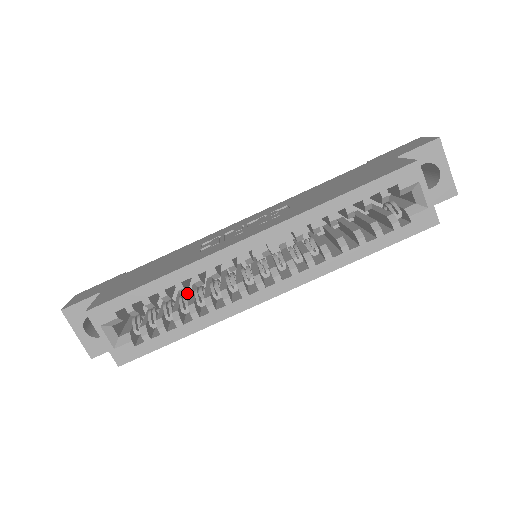
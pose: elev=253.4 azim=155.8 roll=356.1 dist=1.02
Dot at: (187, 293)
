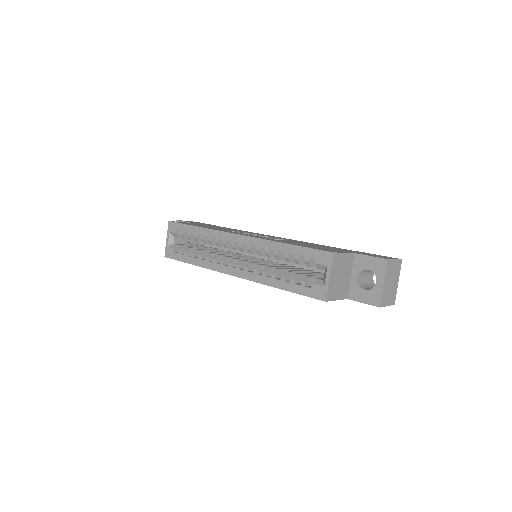
Dot at: occluded
